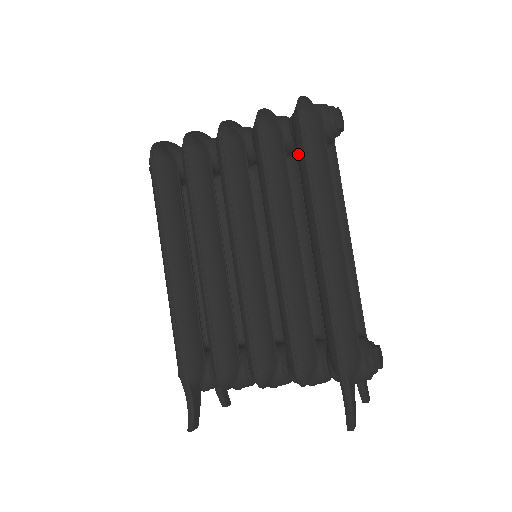
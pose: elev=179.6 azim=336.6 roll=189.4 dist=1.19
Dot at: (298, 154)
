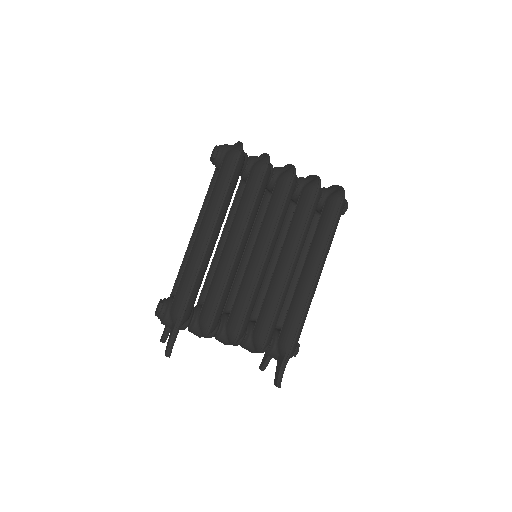
Dot at: (327, 219)
